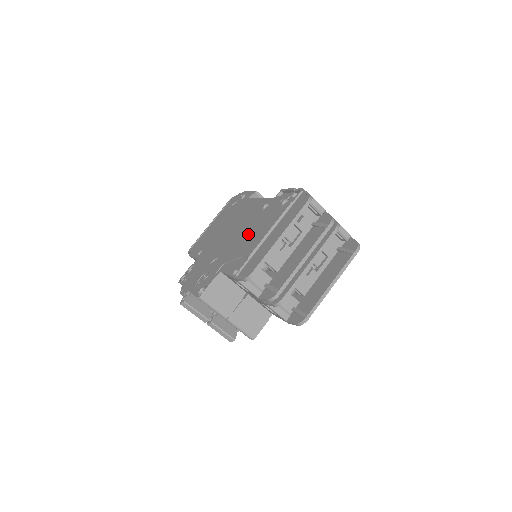
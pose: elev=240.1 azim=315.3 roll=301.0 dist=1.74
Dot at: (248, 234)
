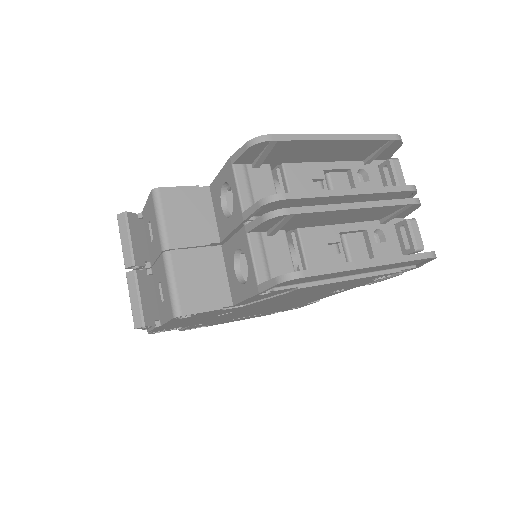
Dot at: occluded
